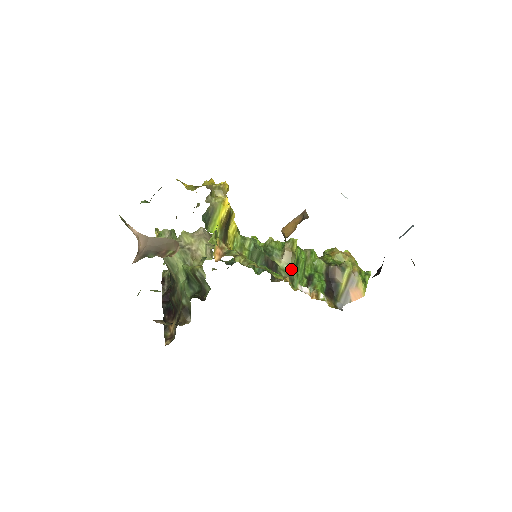
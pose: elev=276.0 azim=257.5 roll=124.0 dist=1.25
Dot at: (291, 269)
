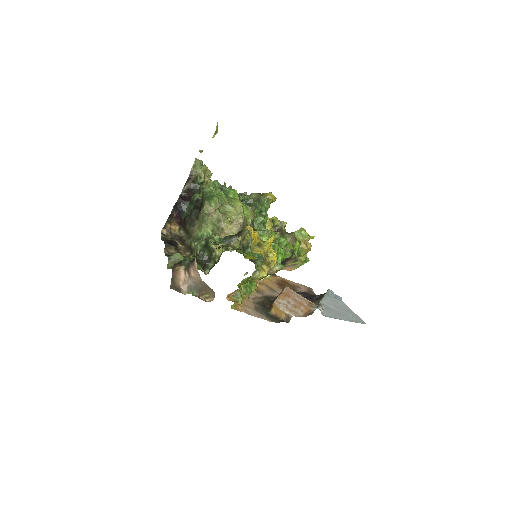
Dot at: (266, 276)
